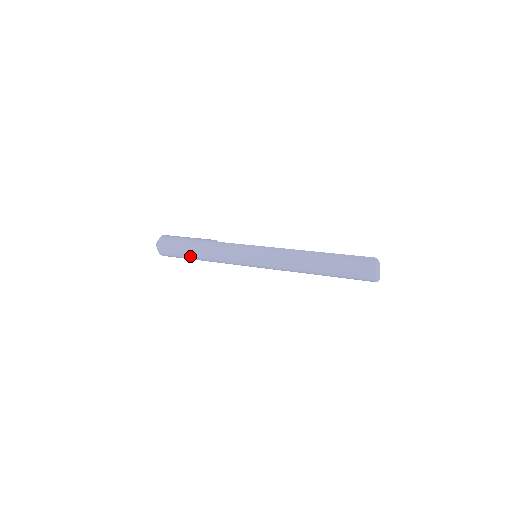
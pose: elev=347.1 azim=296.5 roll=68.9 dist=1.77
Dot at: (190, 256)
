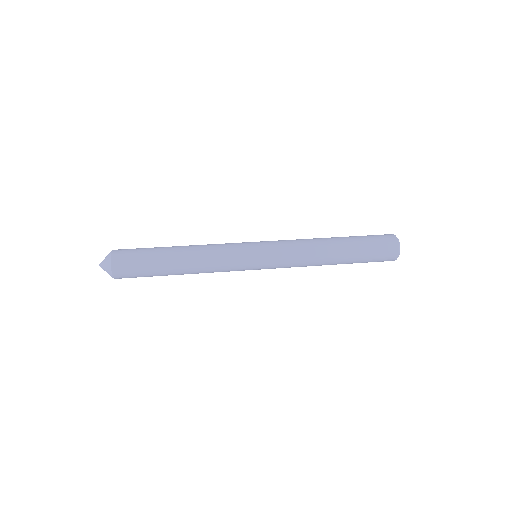
Dot at: (166, 264)
